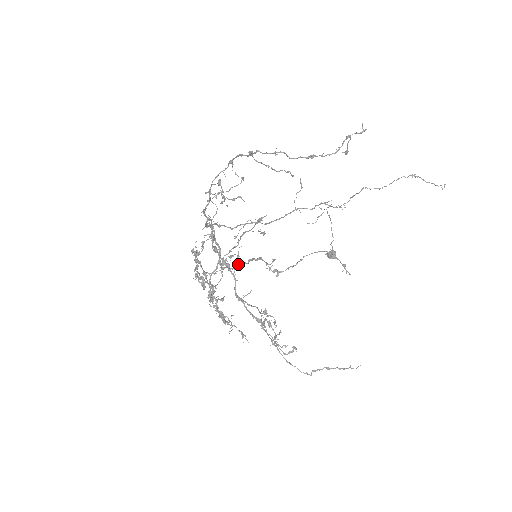
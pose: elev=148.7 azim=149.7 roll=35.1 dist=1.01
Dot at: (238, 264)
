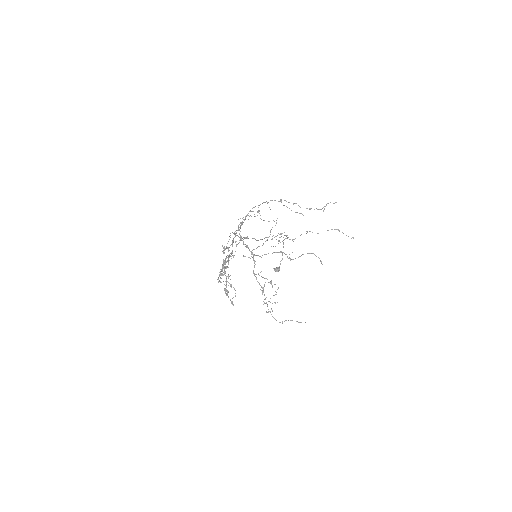
Dot at: (265, 254)
